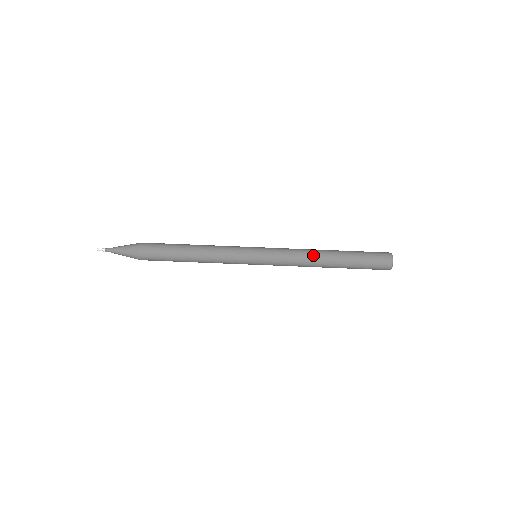
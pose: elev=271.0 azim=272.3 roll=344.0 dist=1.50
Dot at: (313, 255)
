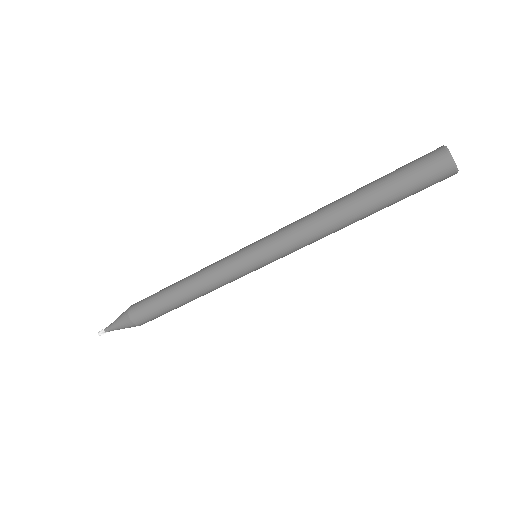
Dot at: (332, 232)
